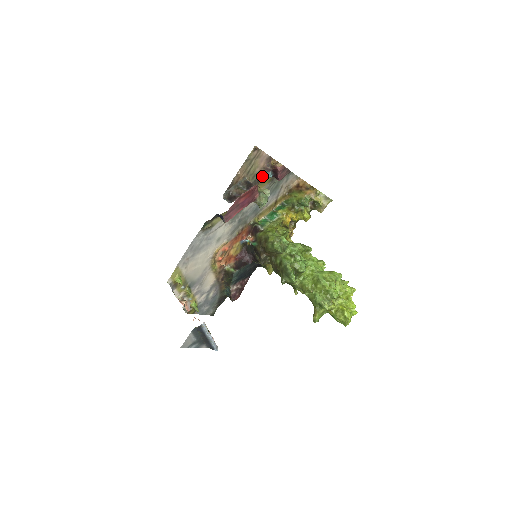
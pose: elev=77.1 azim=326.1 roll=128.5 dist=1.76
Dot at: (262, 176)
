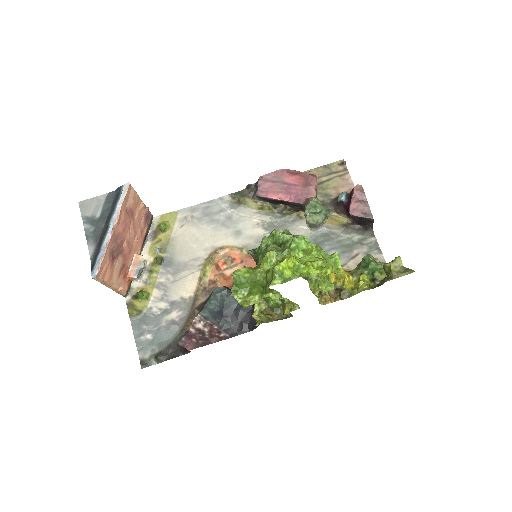
Dot at: (335, 204)
